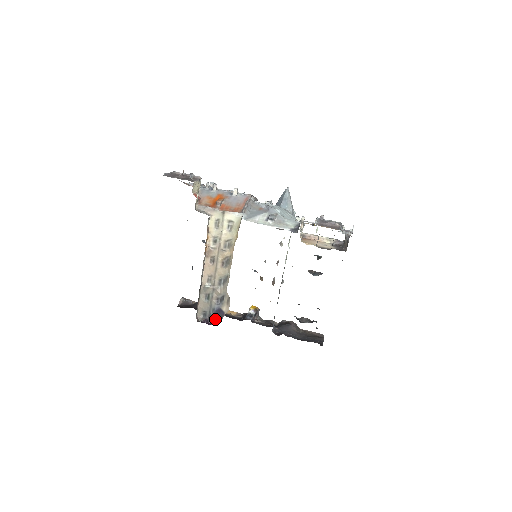
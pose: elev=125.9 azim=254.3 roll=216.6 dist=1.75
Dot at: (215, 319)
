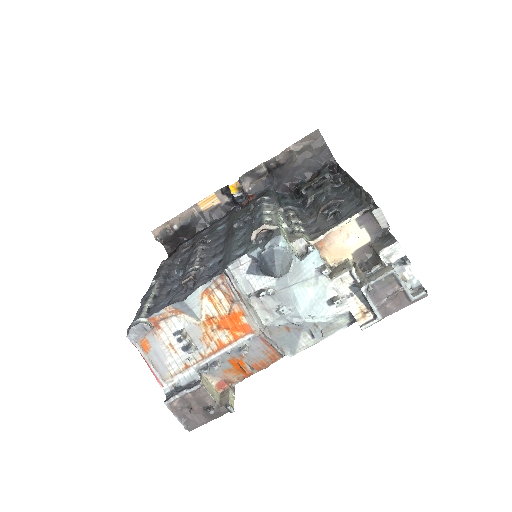
Dot at: occluded
